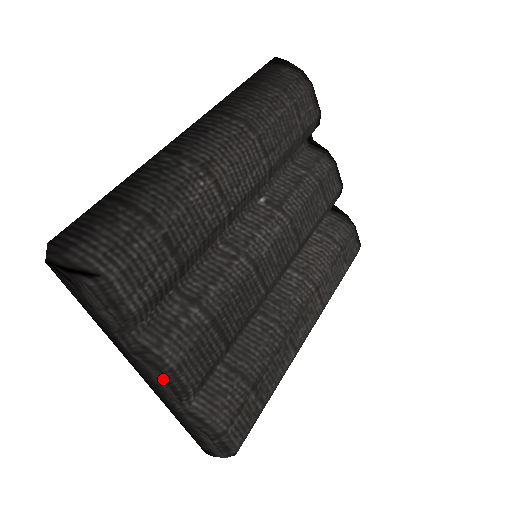
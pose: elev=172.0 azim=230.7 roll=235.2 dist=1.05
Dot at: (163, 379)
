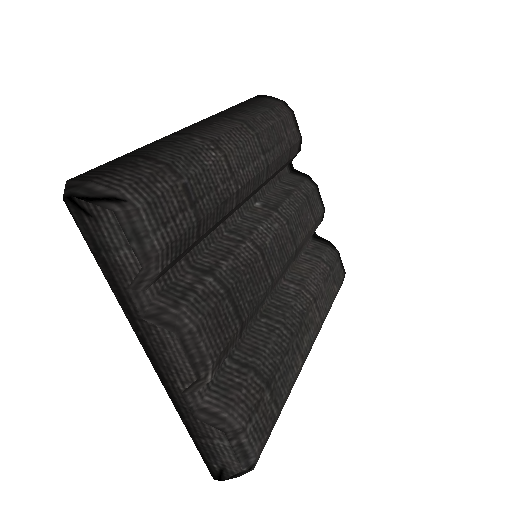
Dot at: (181, 344)
